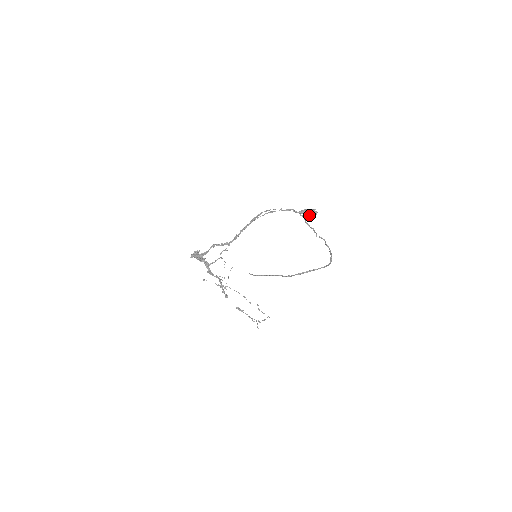
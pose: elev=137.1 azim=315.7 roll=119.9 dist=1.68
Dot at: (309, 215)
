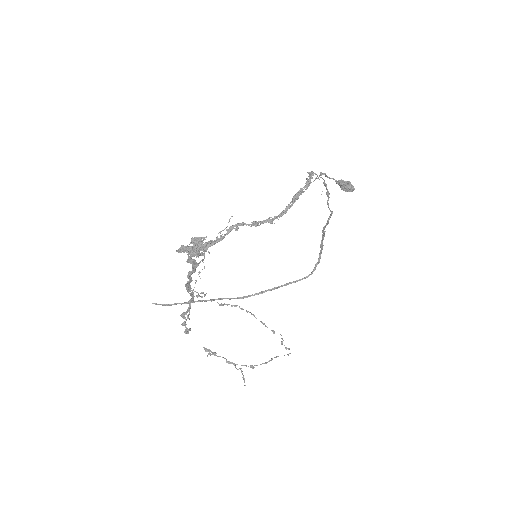
Dot at: (350, 188)
